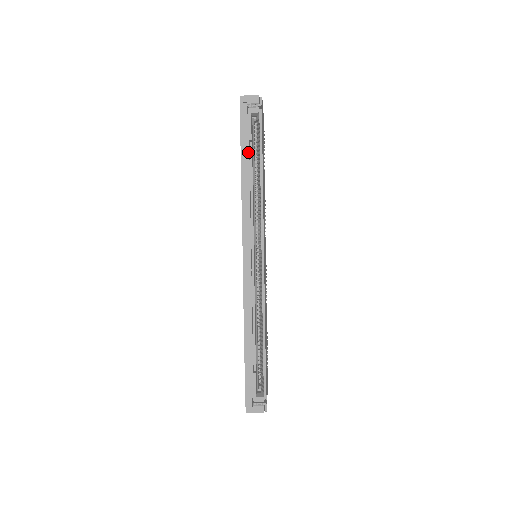
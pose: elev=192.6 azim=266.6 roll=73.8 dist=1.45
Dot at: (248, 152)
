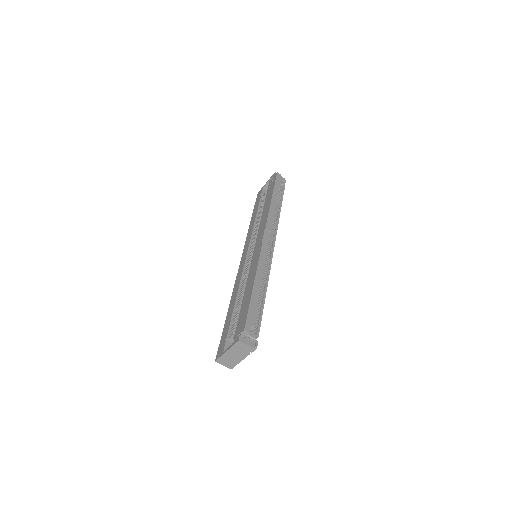
Dot at: occluded
